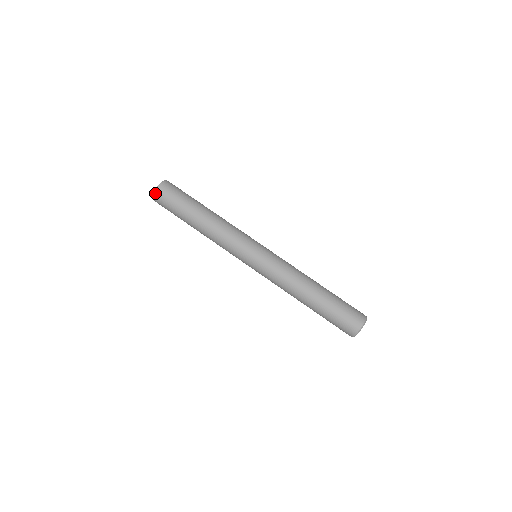
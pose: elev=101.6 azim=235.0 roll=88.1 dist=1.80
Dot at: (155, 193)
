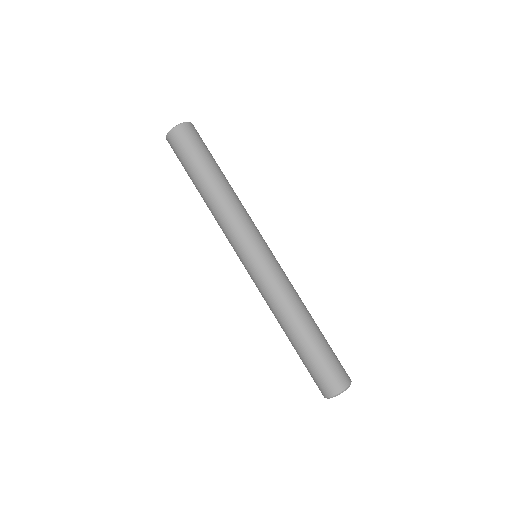
Dot at: (179, 126)
